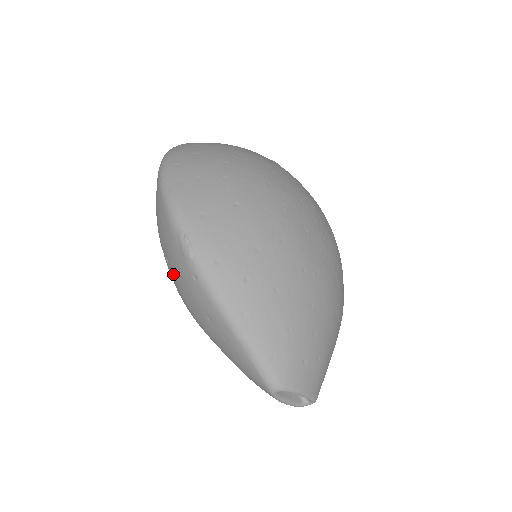
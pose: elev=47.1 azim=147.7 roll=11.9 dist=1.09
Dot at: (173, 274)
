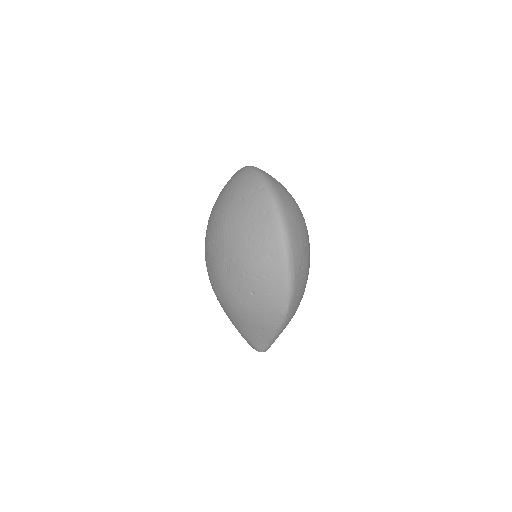
Dot at: (253, 303)
